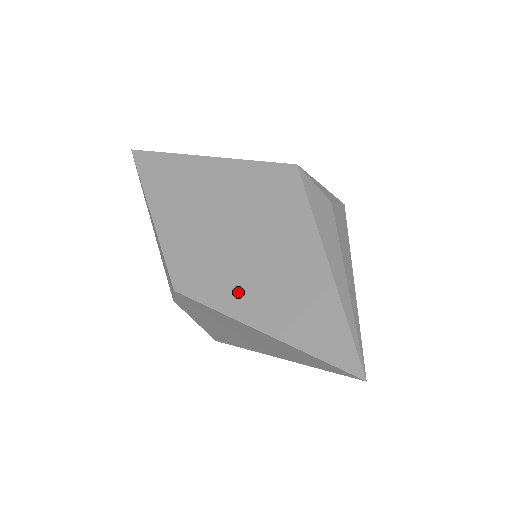
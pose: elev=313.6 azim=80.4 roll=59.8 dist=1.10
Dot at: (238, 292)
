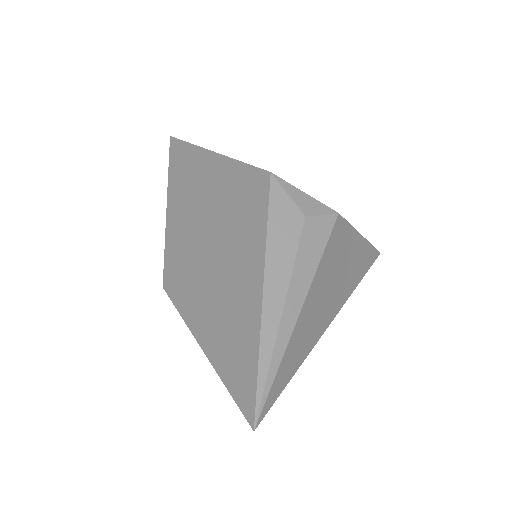
Dot at: (197, 303)
